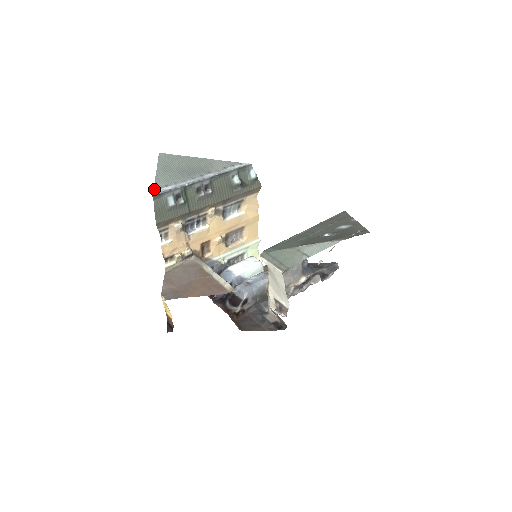
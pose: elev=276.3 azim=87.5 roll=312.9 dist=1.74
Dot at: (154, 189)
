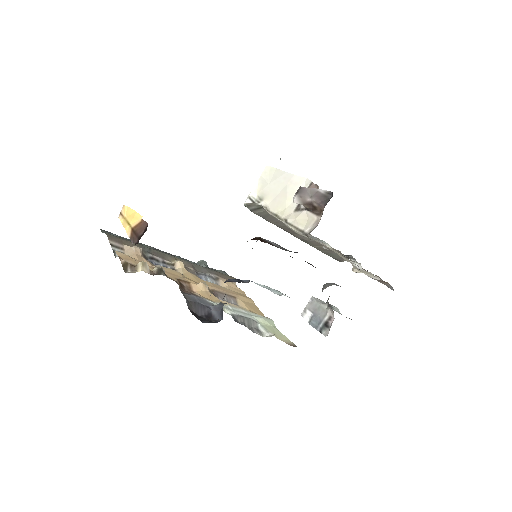
Dot at: occluded
